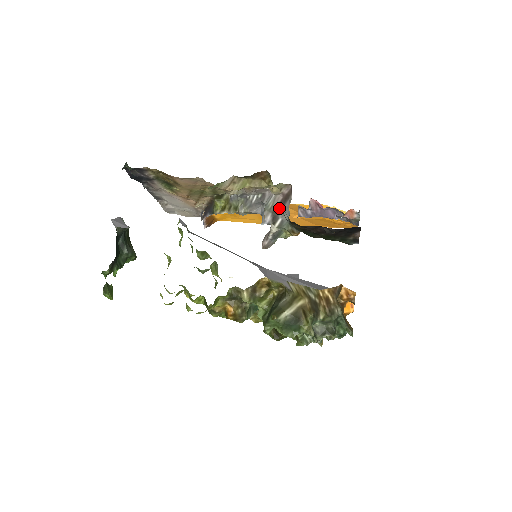
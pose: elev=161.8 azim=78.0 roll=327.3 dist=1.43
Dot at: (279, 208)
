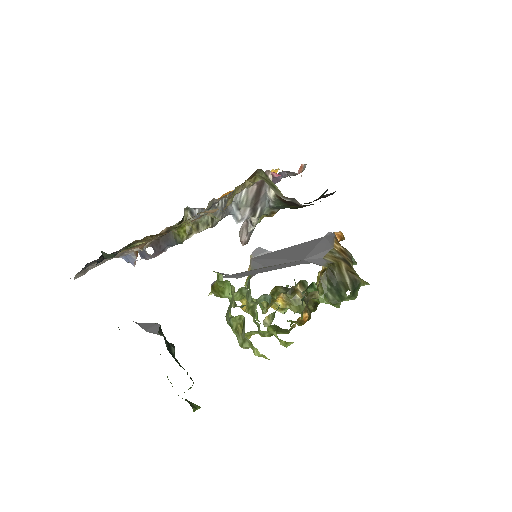
Dot at: (288, 199)
